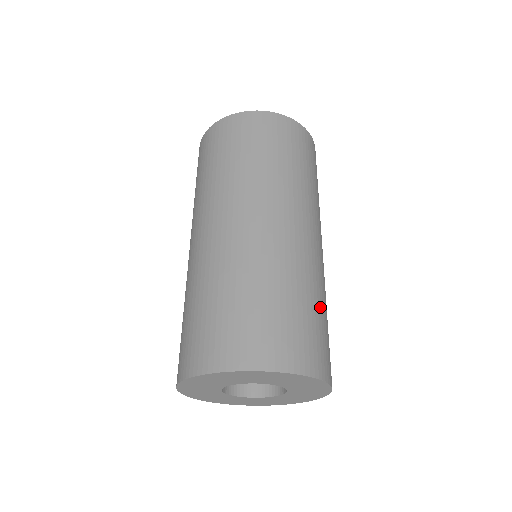
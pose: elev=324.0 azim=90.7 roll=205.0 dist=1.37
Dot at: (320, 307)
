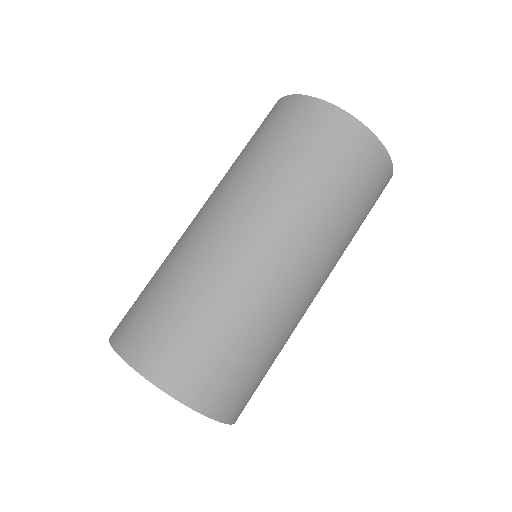
Dot at: (220, 324)
